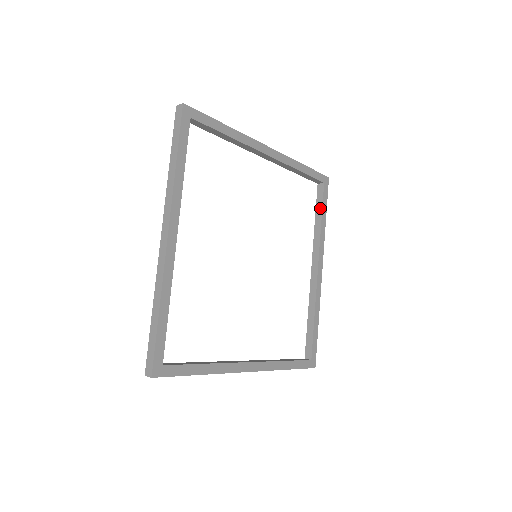
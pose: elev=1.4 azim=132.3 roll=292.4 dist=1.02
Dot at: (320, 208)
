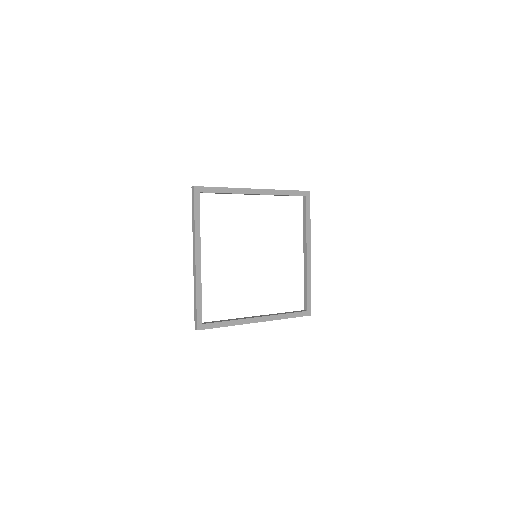
Dot at: (305, 213)
